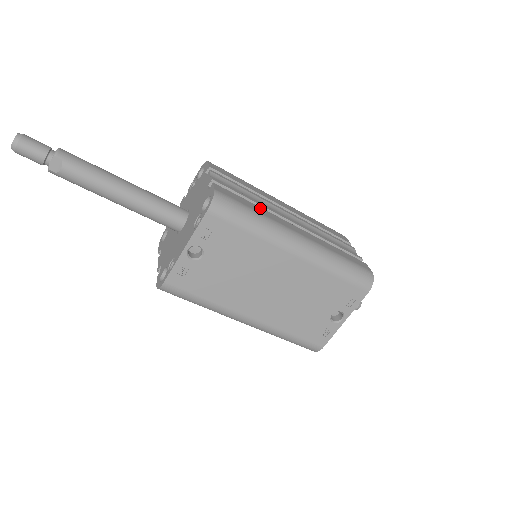
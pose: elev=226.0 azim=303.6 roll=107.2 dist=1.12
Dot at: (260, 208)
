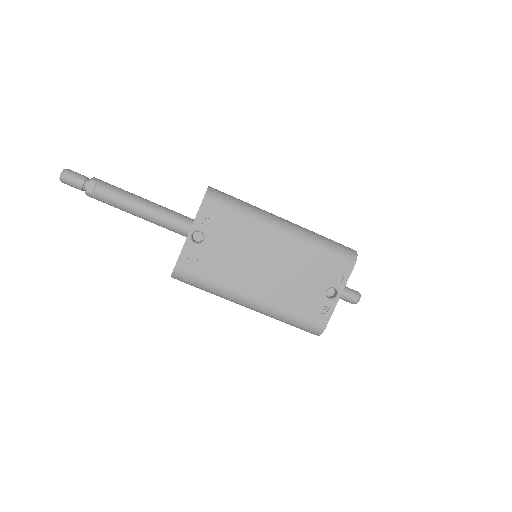
Dot at: occluded
